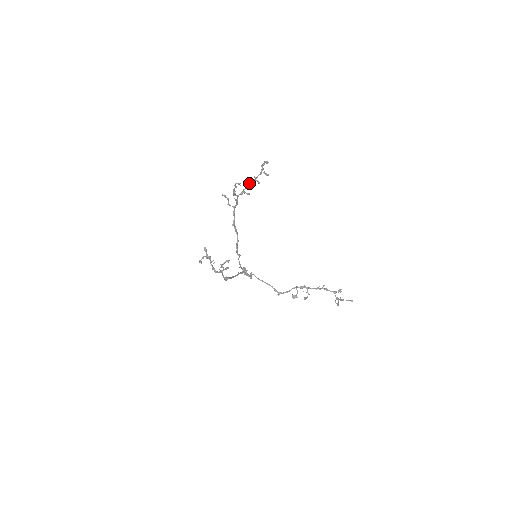
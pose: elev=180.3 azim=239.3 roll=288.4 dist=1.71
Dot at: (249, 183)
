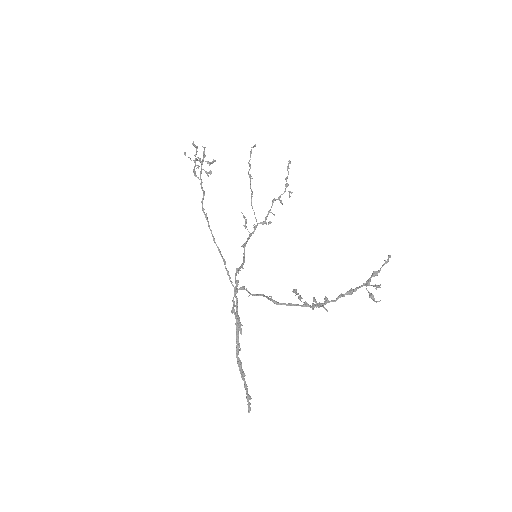
Dot at: (272, 204)
